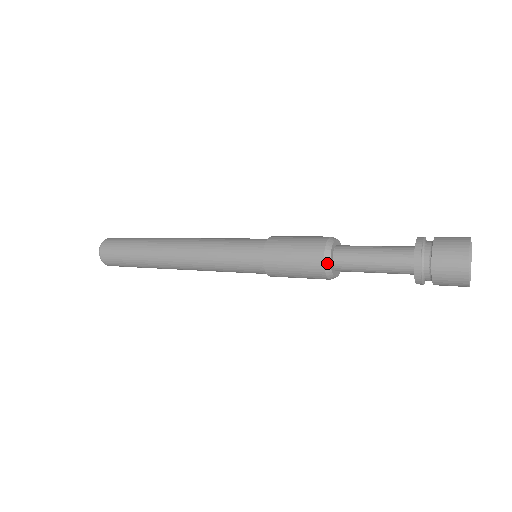
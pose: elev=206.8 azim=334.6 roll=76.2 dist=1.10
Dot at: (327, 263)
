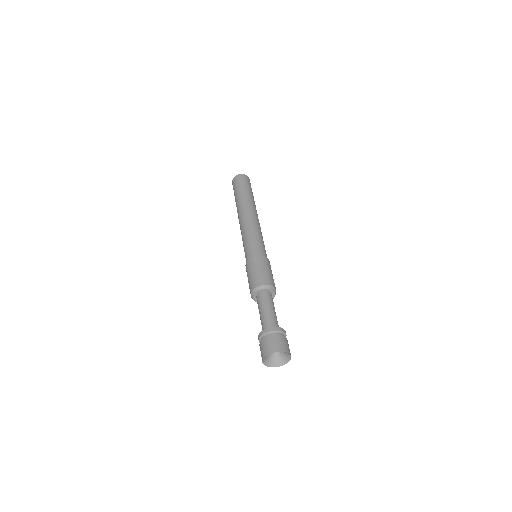
Dot at: (254, 300)
